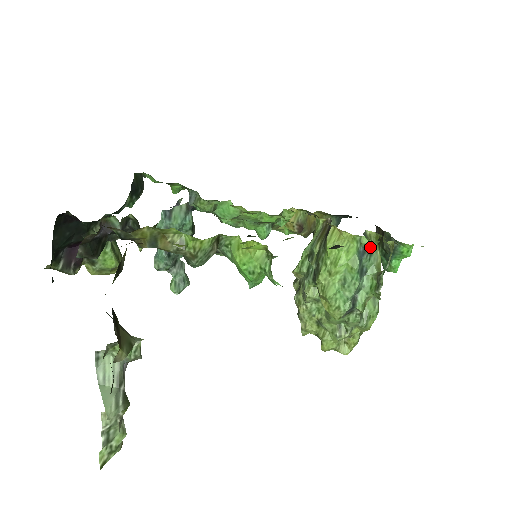
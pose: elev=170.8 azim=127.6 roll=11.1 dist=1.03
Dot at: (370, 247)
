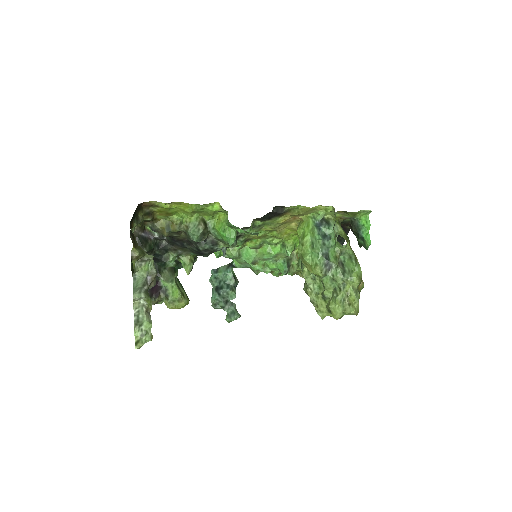
Dot at: (328, 223)
